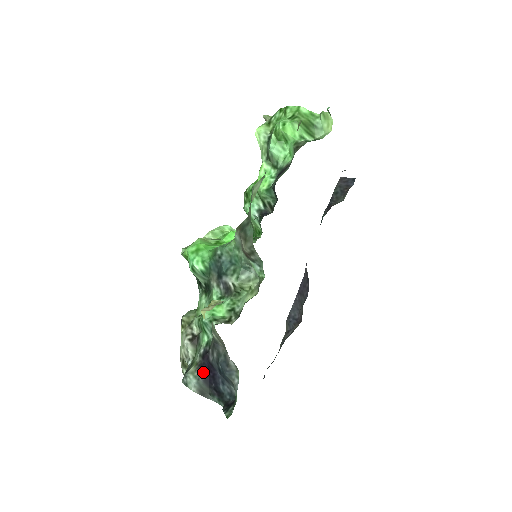
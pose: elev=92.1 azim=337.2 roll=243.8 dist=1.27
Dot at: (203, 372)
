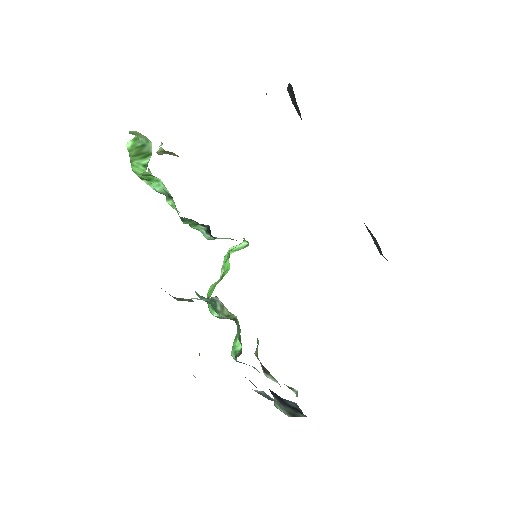
Dot at: (276, 398)
